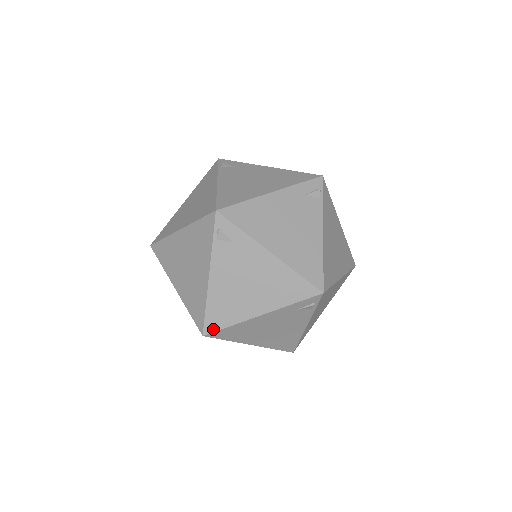
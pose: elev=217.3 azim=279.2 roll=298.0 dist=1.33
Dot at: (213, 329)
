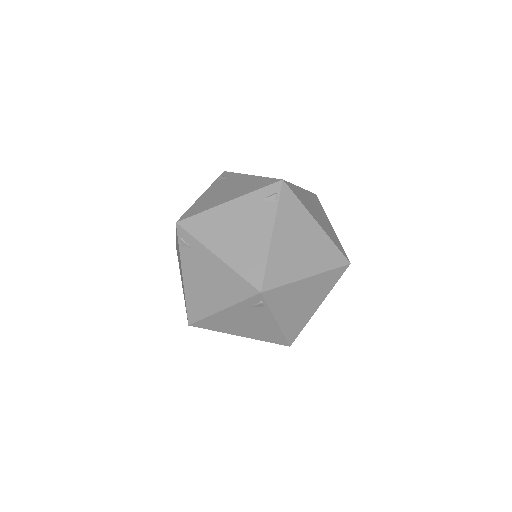
Dot at: (194, 320)
